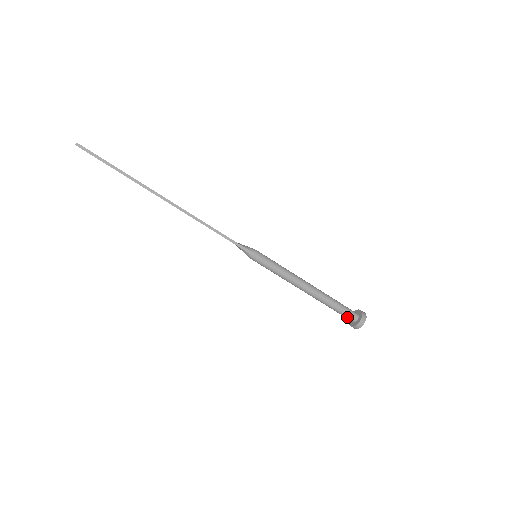
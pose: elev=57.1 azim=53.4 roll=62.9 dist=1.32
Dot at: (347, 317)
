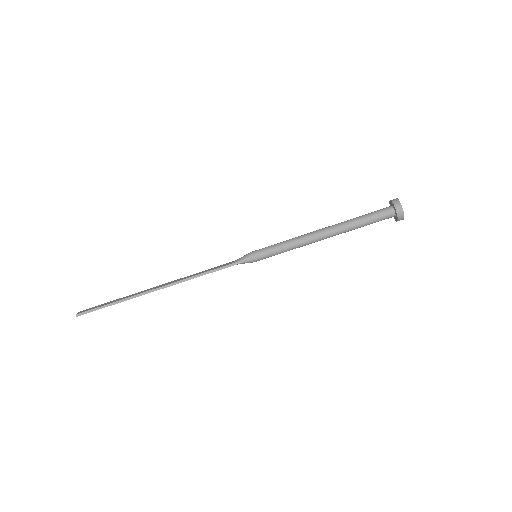
Dot at: (383, 219)
